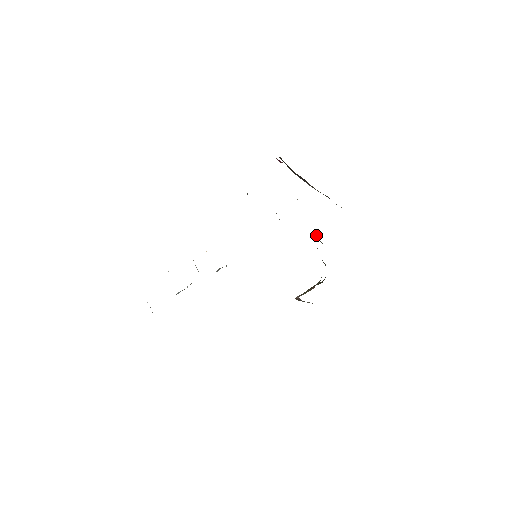
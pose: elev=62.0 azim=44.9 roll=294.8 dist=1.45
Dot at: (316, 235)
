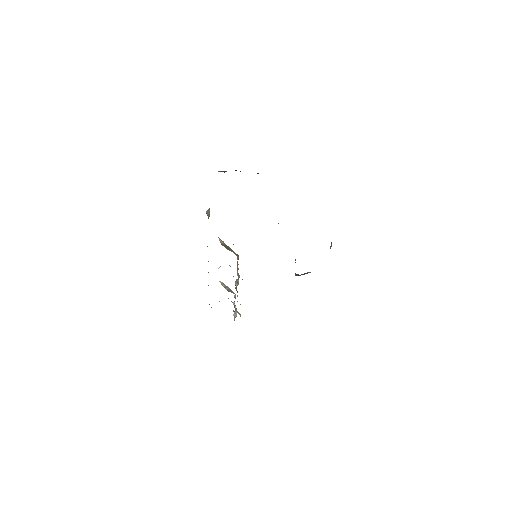
Dot at: occluded
